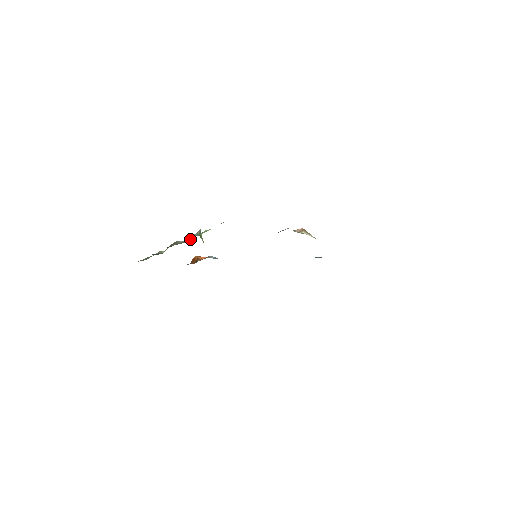
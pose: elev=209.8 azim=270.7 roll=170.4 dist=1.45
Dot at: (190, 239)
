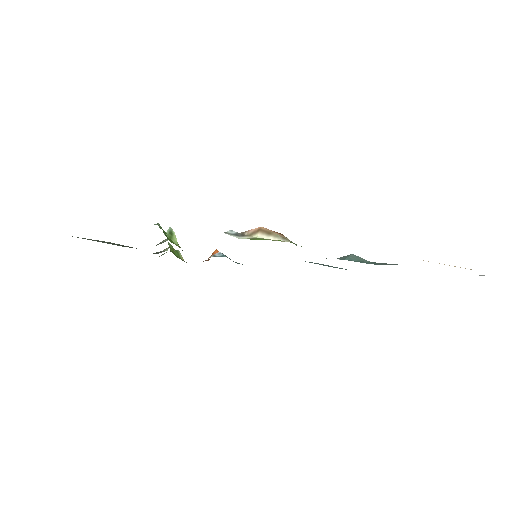
Dot at: occluded
